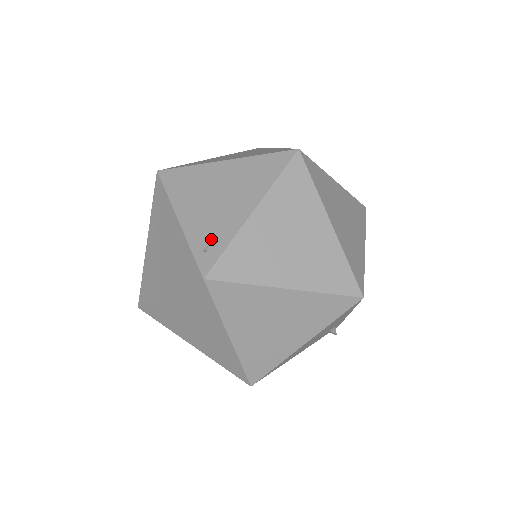
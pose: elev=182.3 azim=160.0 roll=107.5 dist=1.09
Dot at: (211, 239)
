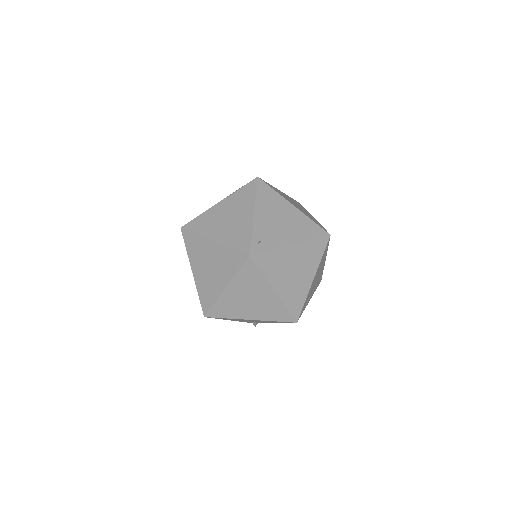
Dot at: (265, 239)
